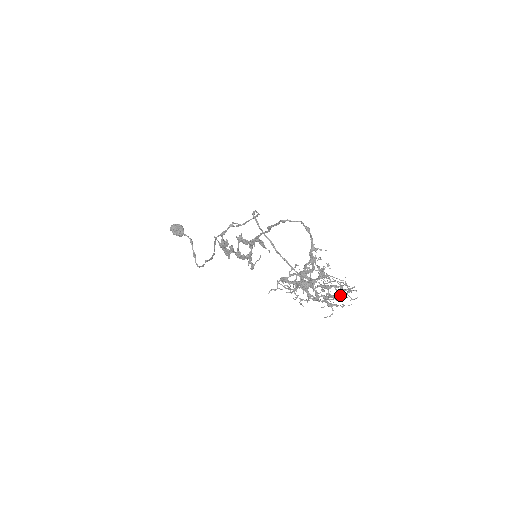
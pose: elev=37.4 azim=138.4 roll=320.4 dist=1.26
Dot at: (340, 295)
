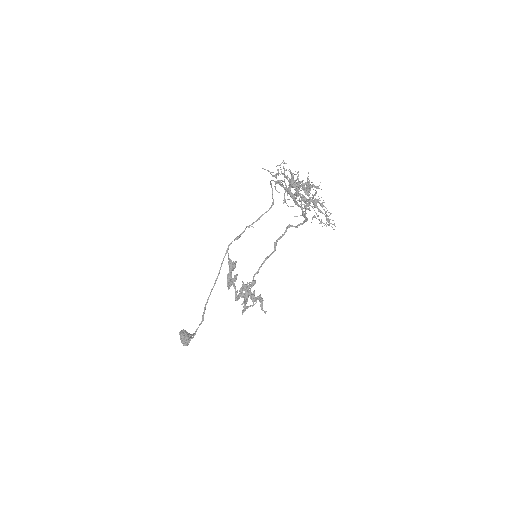
Dot at: (318, 199)
